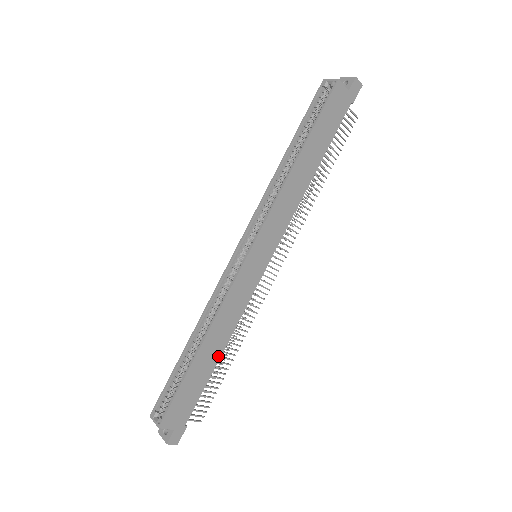
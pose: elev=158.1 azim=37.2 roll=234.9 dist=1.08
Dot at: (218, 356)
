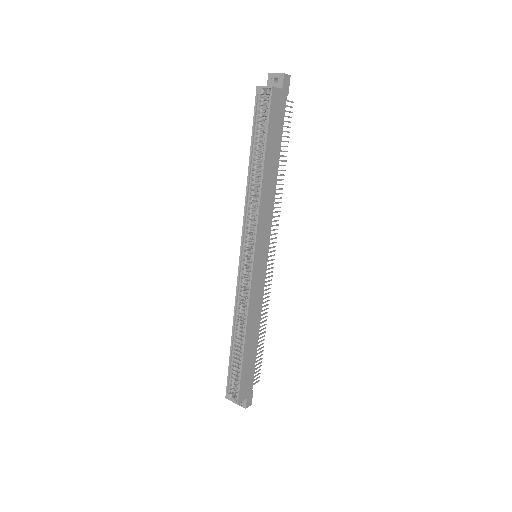
Dot at: (257, 338)
